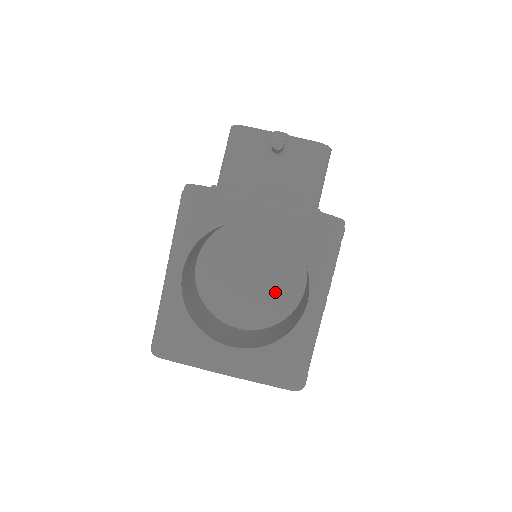
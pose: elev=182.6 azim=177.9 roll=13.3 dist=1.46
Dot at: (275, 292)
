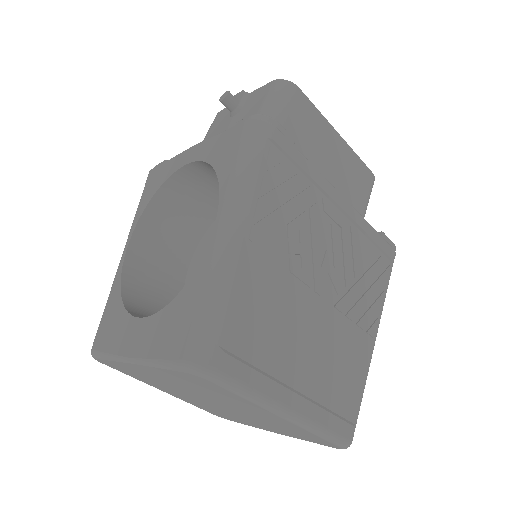
Dot at: occluded
